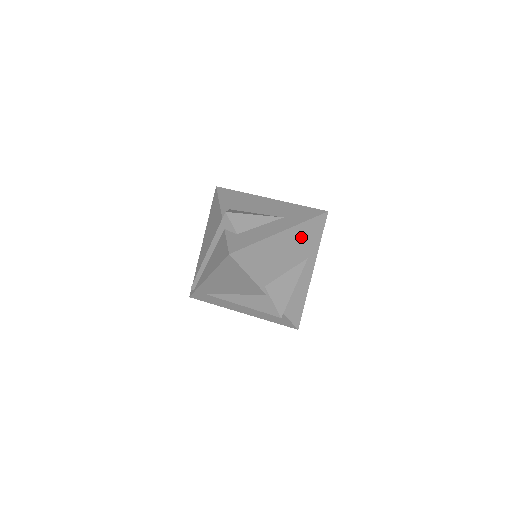
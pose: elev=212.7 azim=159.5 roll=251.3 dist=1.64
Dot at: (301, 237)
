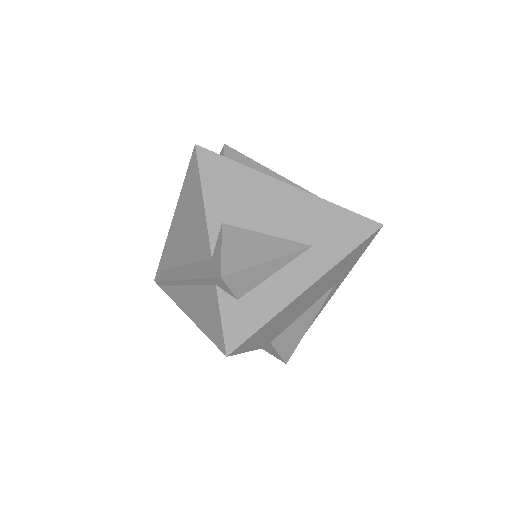
Dot at: (334, 273)
